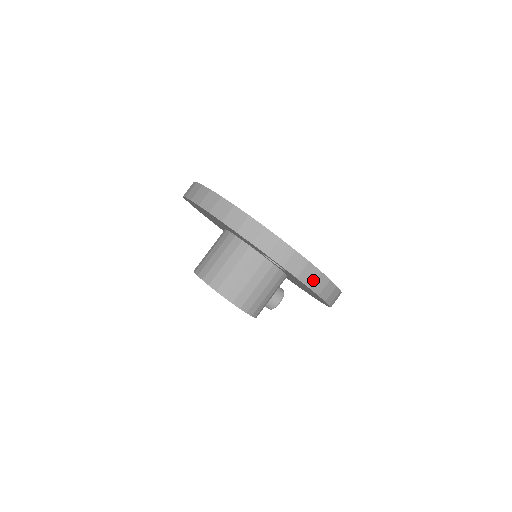
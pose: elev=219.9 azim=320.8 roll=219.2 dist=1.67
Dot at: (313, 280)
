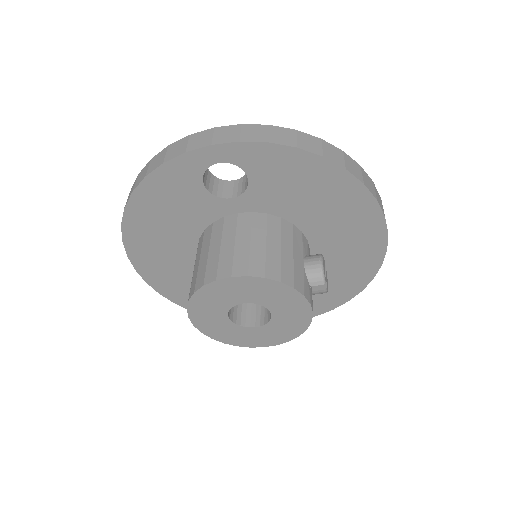
Dot at: (267, 135)
